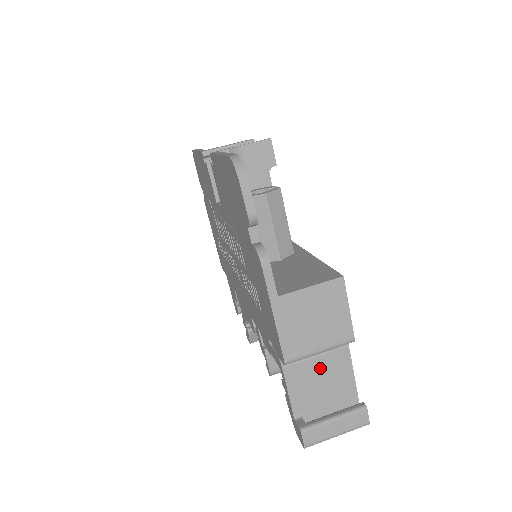
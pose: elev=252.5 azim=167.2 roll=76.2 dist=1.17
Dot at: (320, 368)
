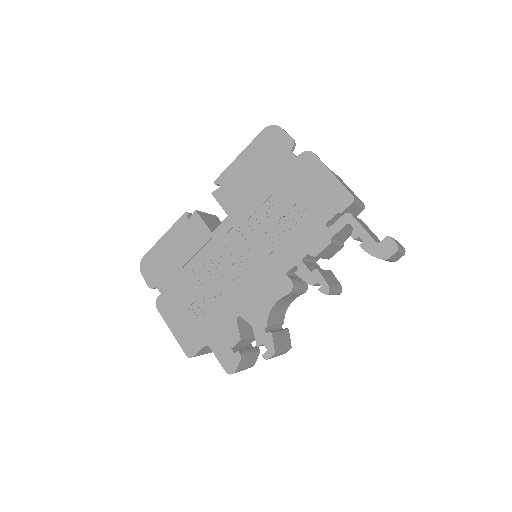
Dot at: (363, 224)
